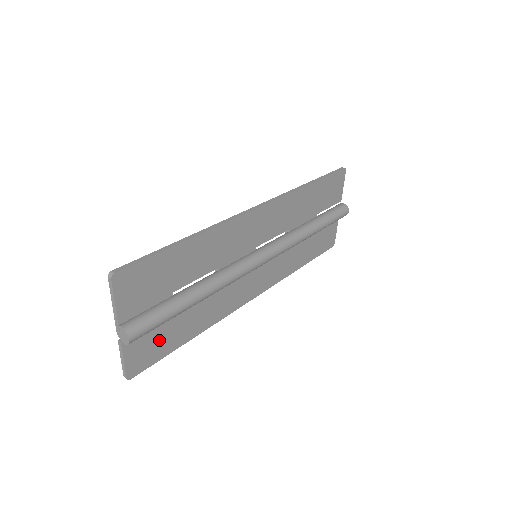
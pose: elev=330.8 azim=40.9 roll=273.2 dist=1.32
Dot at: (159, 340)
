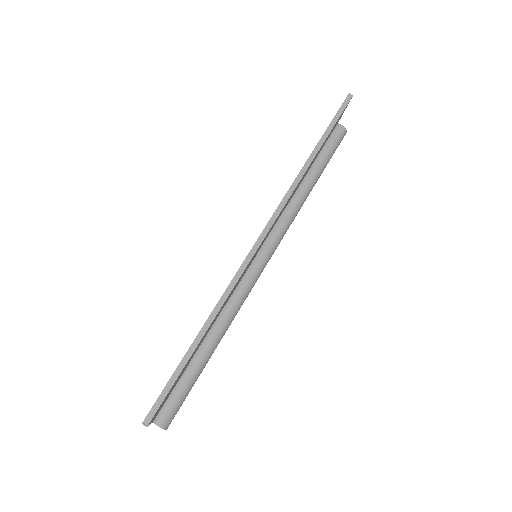
Dot at: occluded
